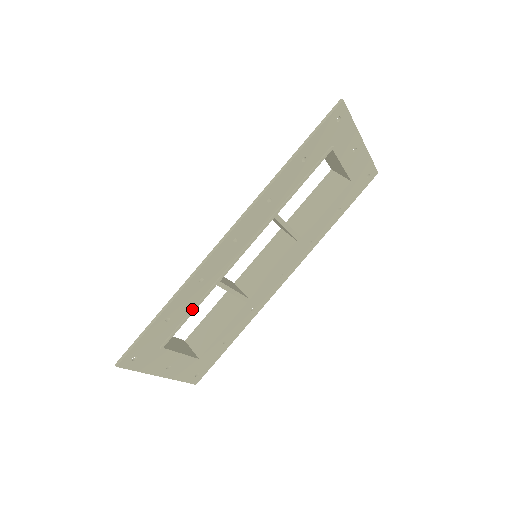
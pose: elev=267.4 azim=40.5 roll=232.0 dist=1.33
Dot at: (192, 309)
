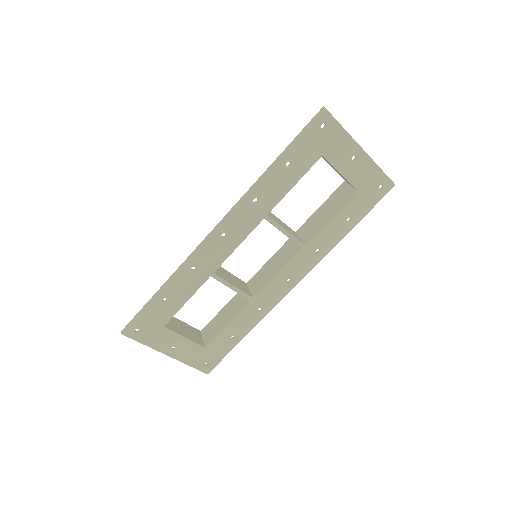
Dot at: (189, 295)
